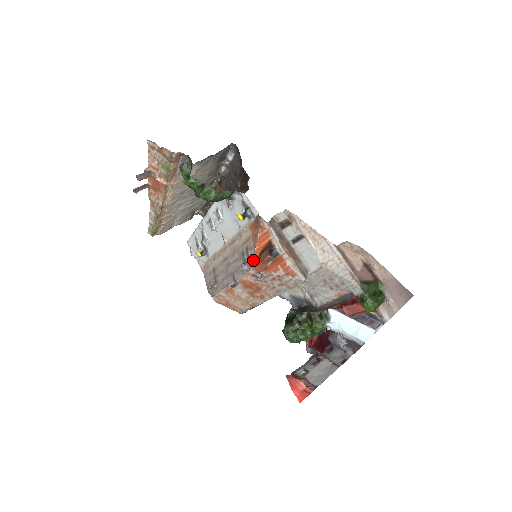
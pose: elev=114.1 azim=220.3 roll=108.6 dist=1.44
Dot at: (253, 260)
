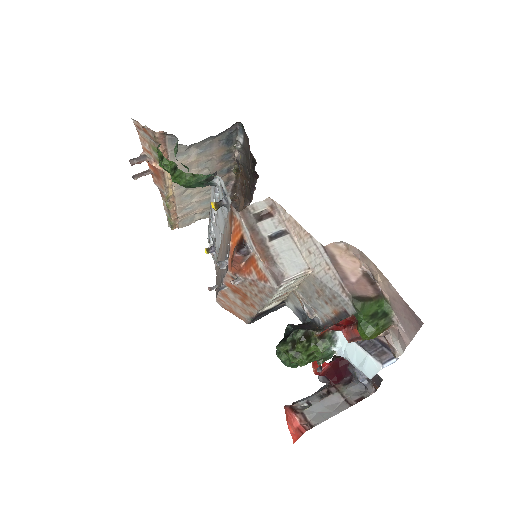
Dot at: (229, 259)
